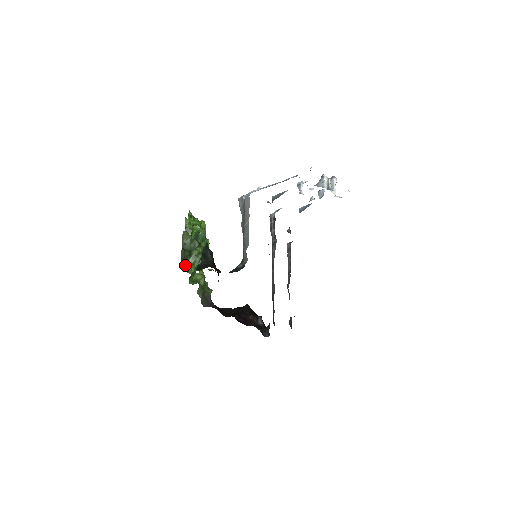
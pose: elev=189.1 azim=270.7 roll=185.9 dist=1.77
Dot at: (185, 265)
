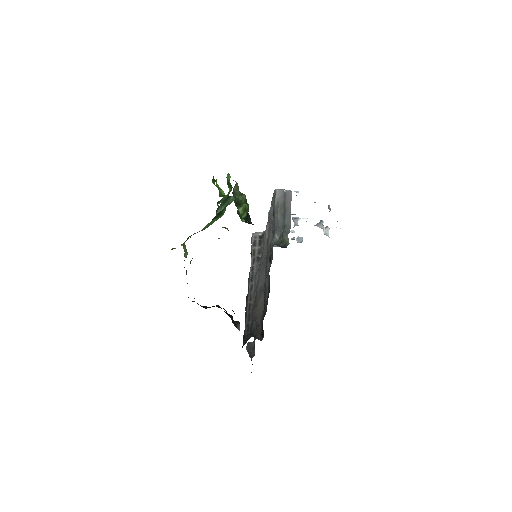
Dot at: (238, 210)
